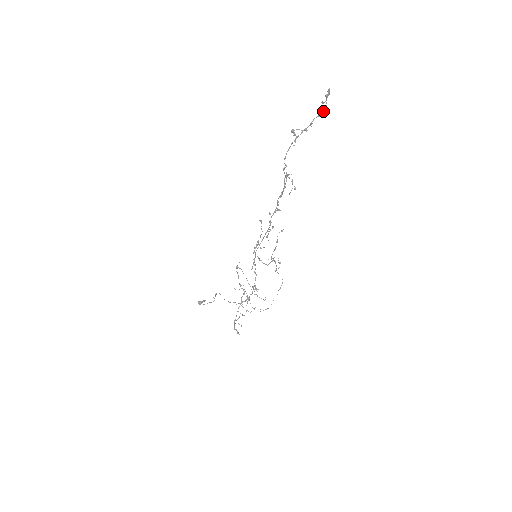
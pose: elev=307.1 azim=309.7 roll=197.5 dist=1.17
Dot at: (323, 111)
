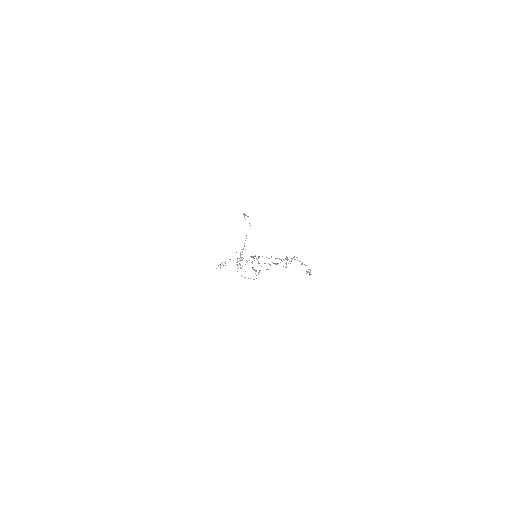
Dot at: (310, 272)
